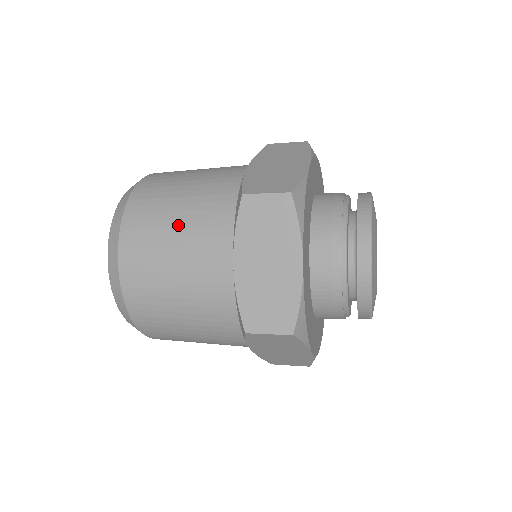
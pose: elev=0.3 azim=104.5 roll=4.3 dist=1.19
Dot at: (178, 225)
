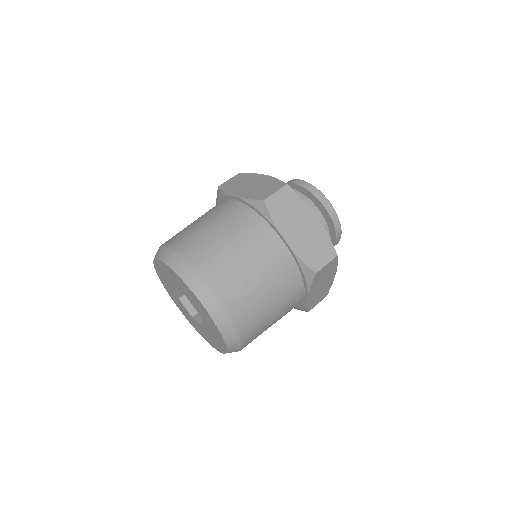
Dot at: (273, 305)
